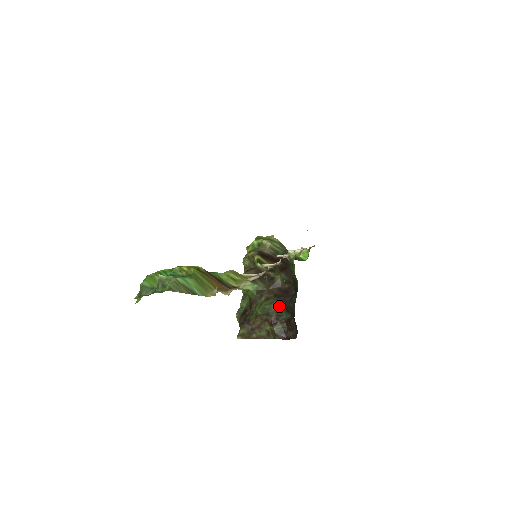
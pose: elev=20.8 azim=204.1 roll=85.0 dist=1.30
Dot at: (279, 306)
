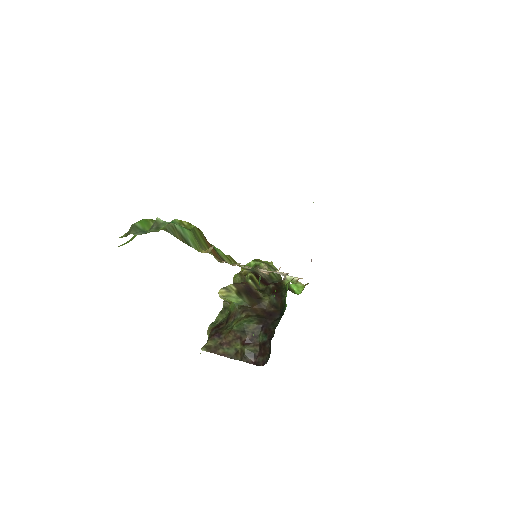
Dot at: (258, 326)
